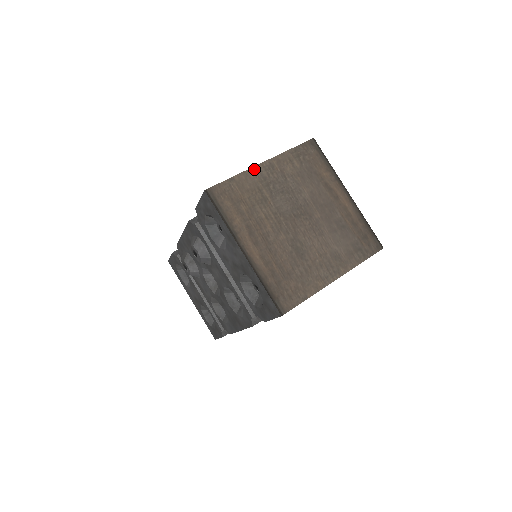
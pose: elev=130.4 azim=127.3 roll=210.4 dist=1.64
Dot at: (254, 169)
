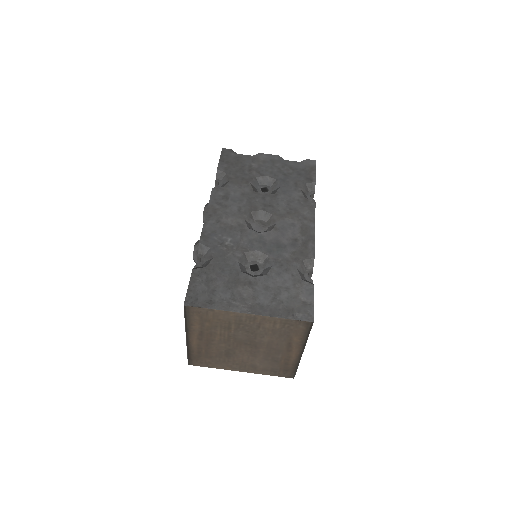
Dot at: (237, 313)
